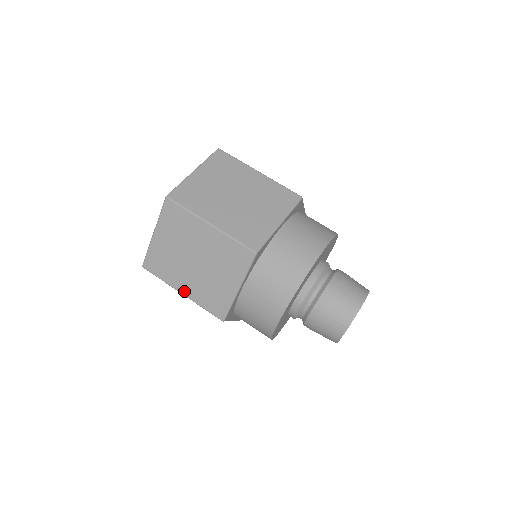
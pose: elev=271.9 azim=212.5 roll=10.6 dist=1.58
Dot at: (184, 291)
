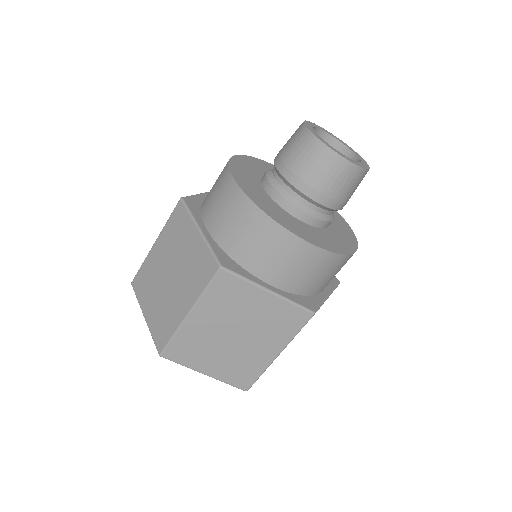
Dot at: (186, 309)
